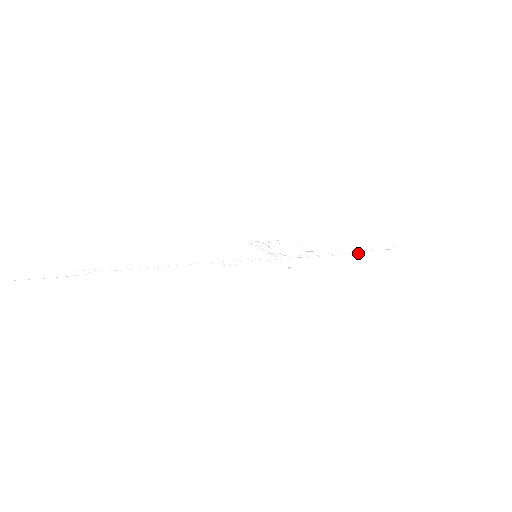
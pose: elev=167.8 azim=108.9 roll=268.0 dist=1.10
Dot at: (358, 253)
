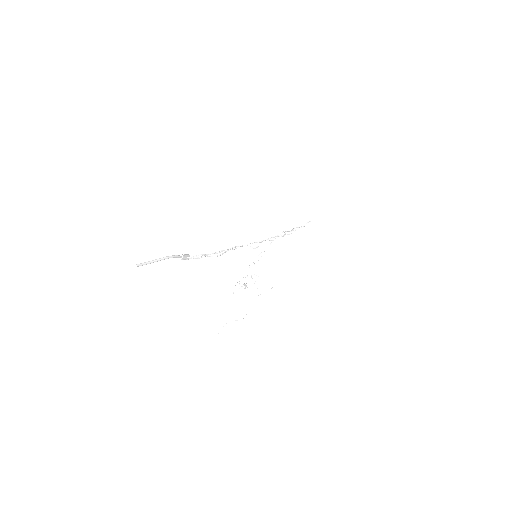
Dot at: (301, 227)
